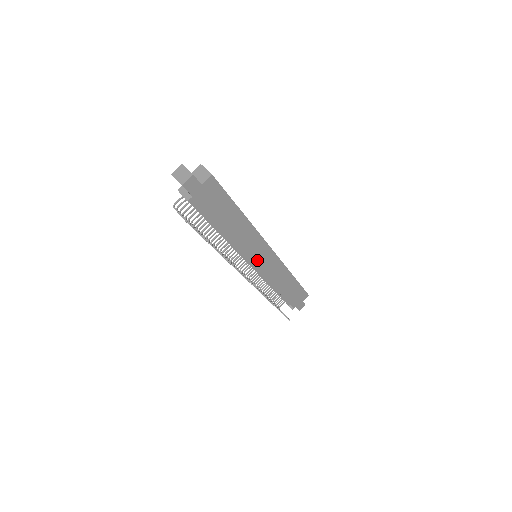
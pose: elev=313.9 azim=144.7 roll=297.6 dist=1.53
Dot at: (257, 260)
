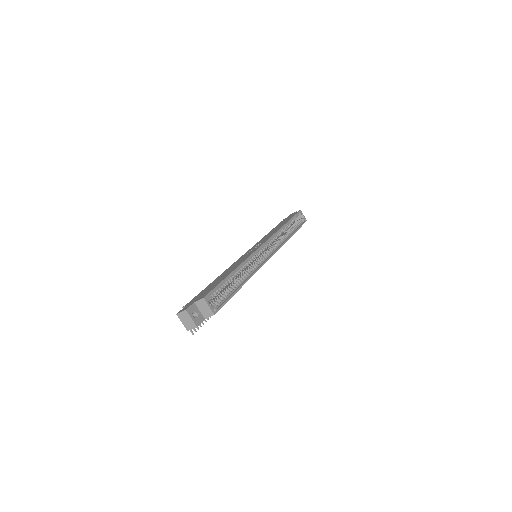
Dot at: occluded
